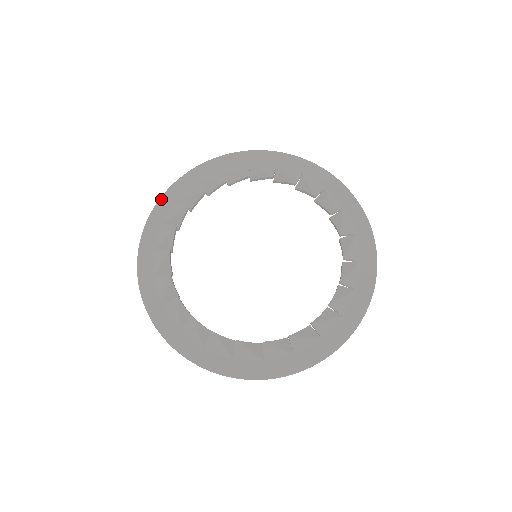
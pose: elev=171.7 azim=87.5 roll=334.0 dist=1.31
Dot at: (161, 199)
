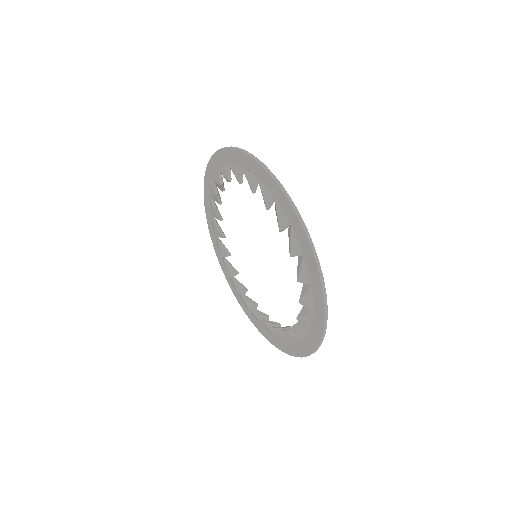
Dot at: (210, 160)
